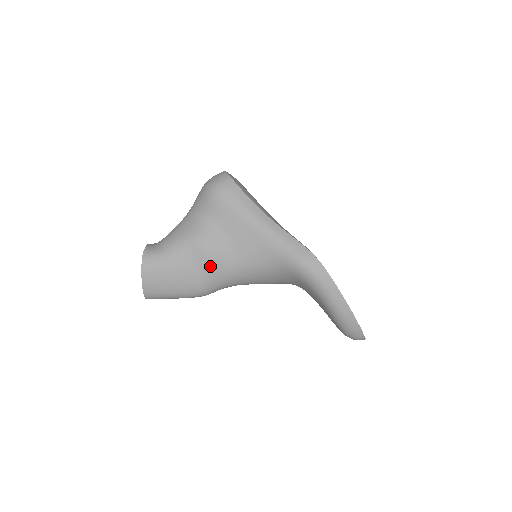
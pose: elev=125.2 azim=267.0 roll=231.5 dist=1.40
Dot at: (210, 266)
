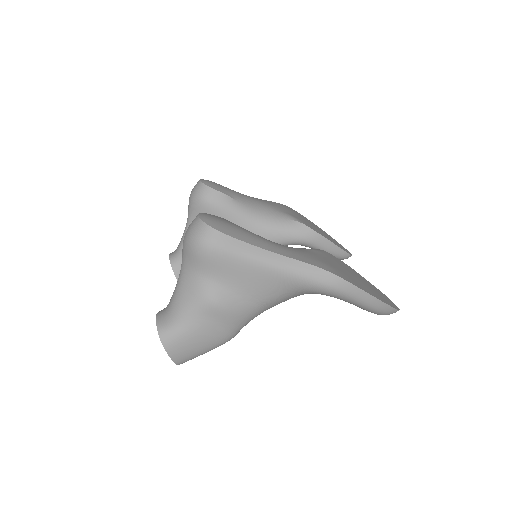
Dot at: (229, 318)
